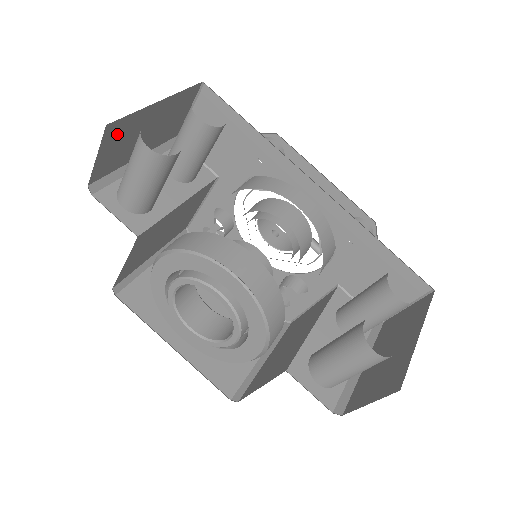
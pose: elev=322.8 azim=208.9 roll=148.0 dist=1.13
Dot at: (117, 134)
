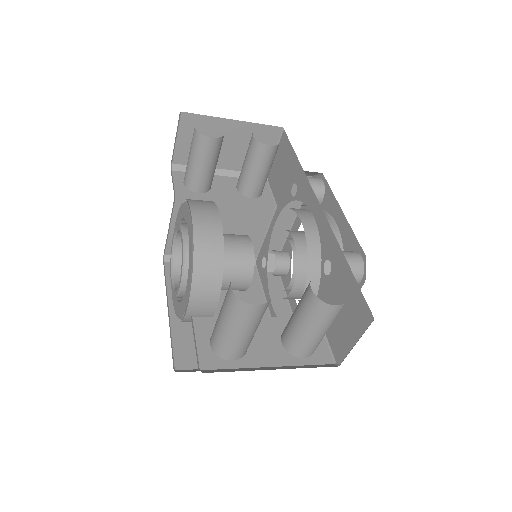
Dot at: occluded
